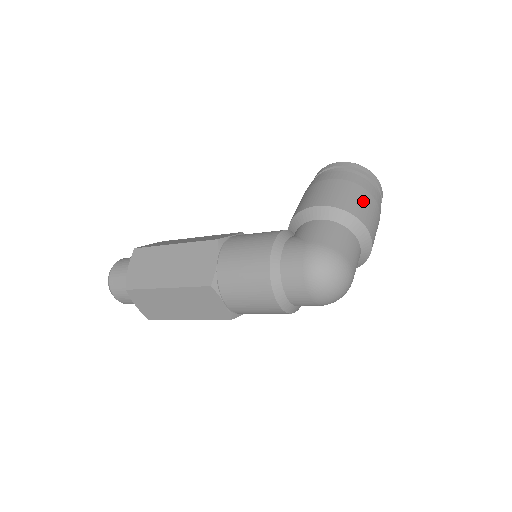
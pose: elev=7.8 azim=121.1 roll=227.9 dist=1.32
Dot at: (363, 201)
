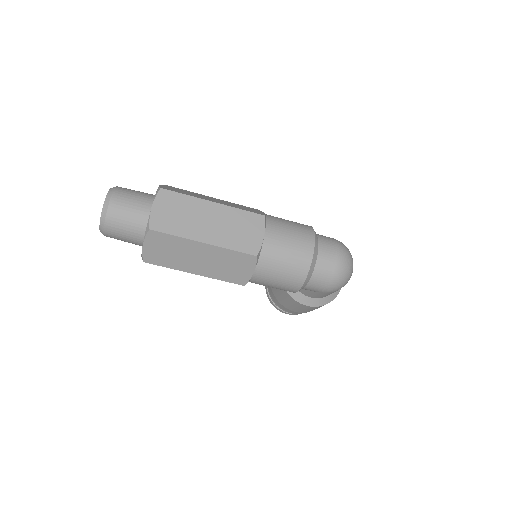
Dot at: occluded
